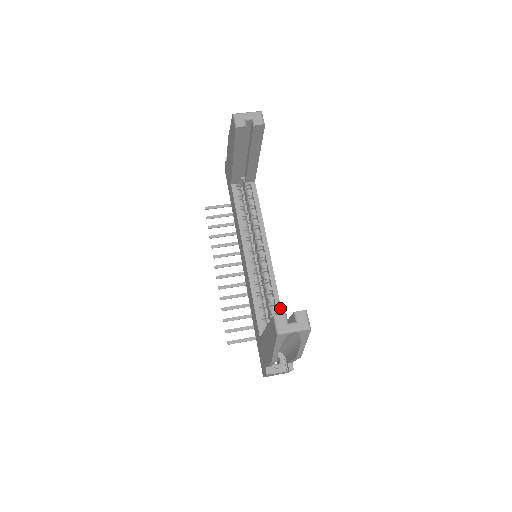
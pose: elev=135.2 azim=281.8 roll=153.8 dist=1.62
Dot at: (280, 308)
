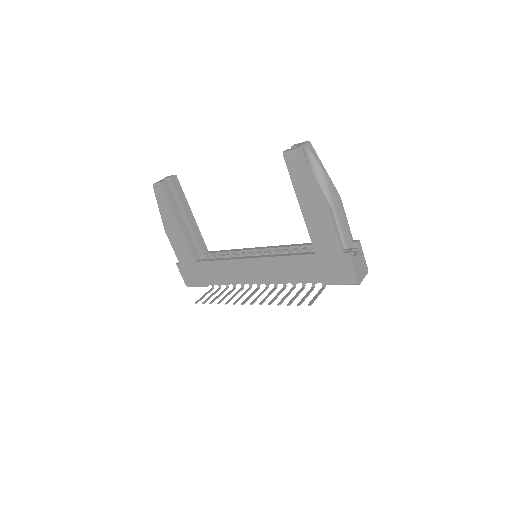
Dot at: (305, 244)
